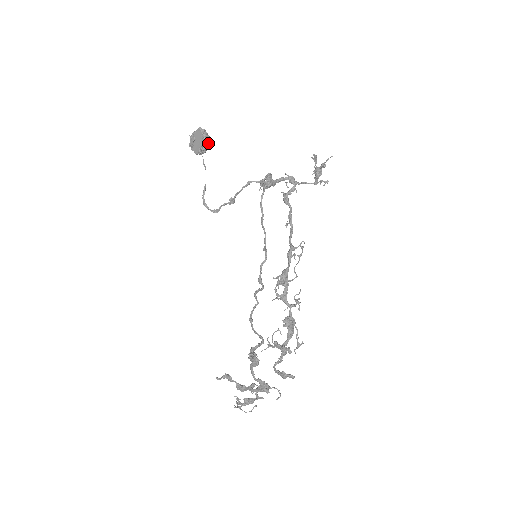
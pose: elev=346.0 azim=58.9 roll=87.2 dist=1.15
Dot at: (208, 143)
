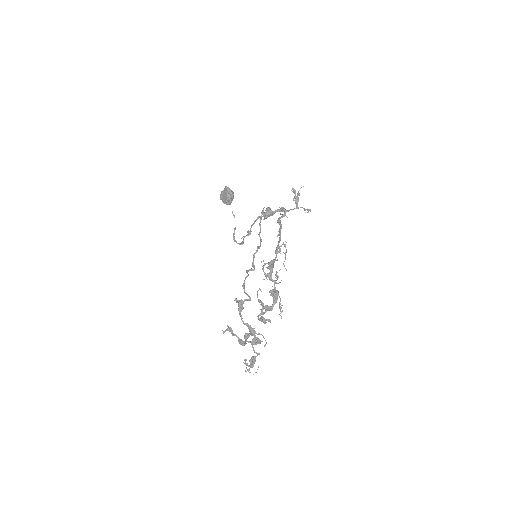
Dot at: (231, 196)
